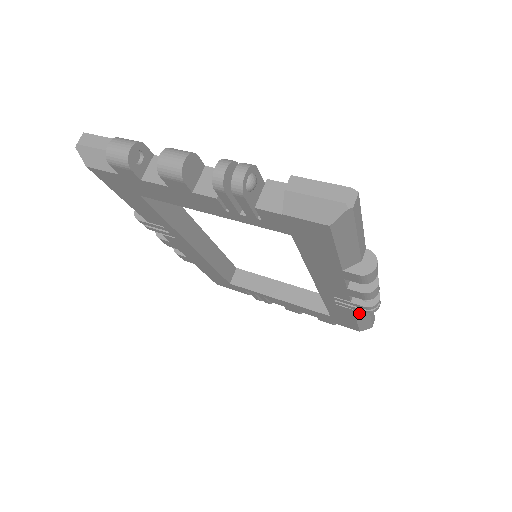
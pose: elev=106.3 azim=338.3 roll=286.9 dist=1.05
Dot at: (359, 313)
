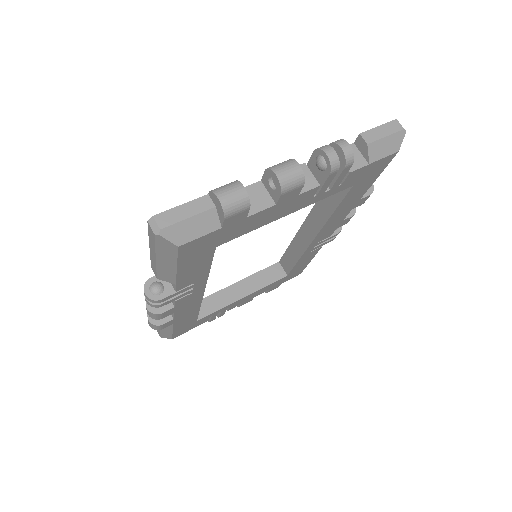
Dot at: occluded
